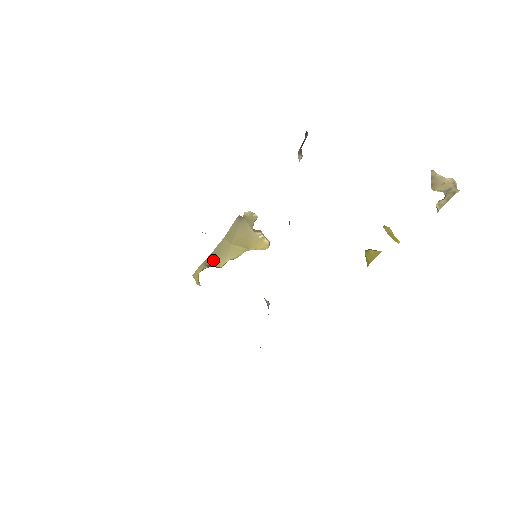
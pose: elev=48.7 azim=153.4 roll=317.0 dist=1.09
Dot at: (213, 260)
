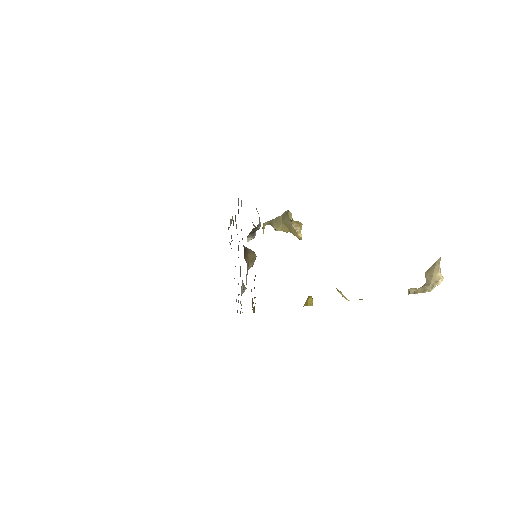
Dot at: (273, 224)
